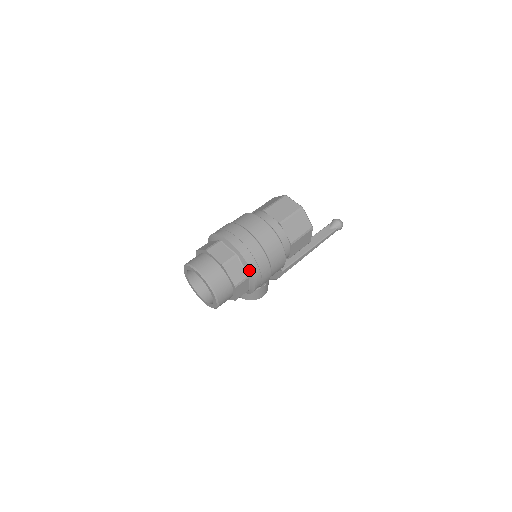
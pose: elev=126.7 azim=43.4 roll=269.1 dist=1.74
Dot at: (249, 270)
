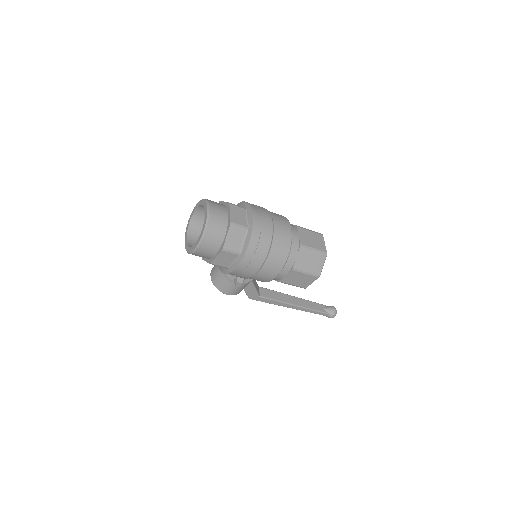
Dot at: (245, 249)
